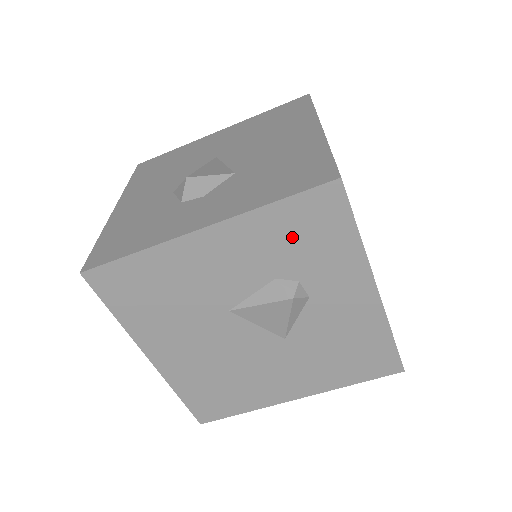
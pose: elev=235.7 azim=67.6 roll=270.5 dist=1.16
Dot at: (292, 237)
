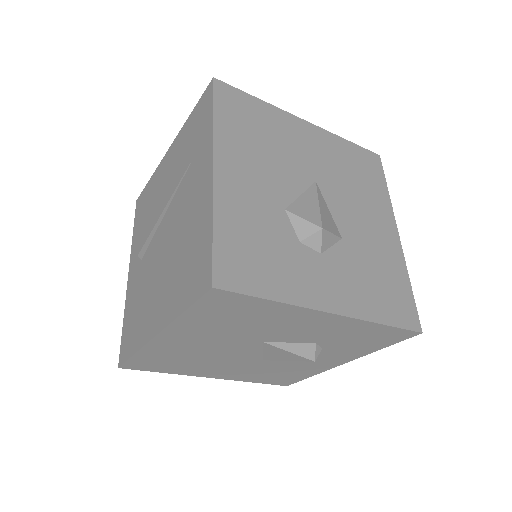
Dot at: (359, 337)
